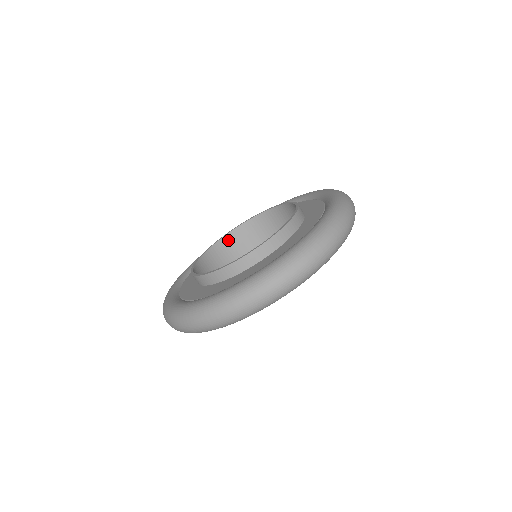
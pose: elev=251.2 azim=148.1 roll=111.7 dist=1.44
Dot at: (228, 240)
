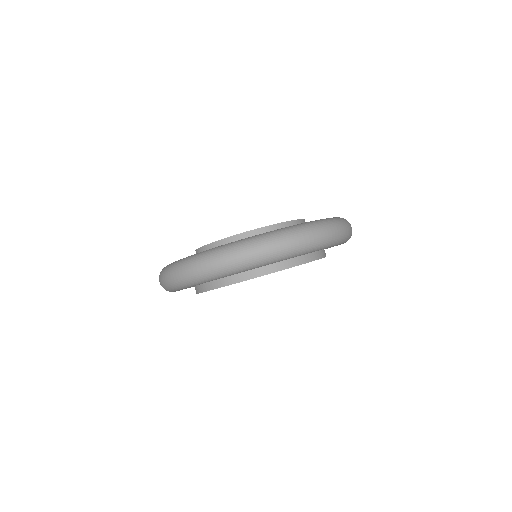
Dot at: occluded
